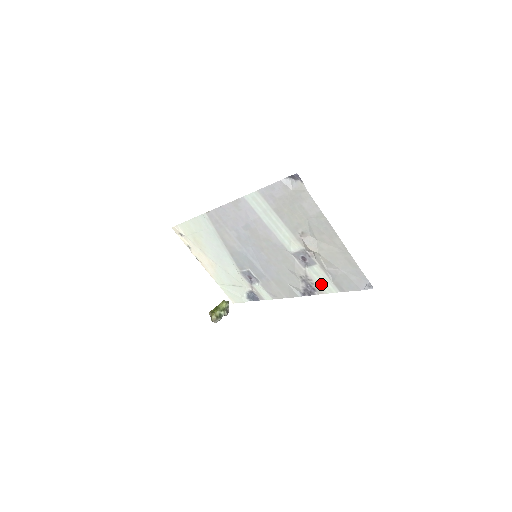
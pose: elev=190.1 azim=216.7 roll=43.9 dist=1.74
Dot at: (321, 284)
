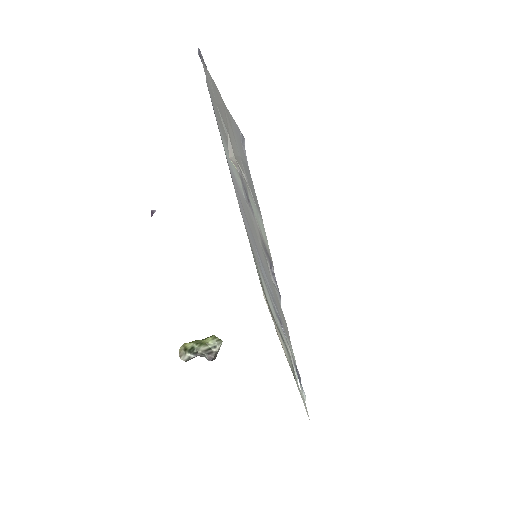
Dot at: (262, 232)
